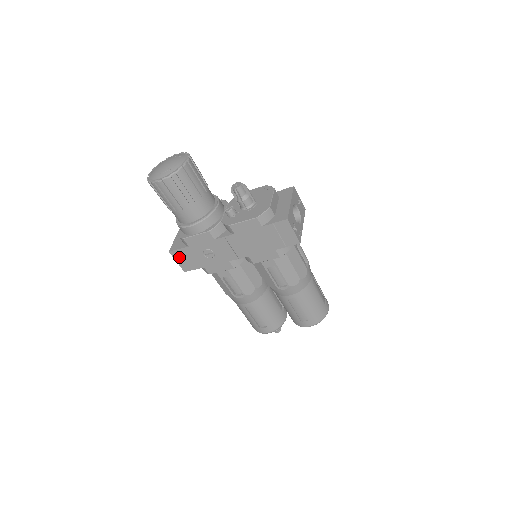
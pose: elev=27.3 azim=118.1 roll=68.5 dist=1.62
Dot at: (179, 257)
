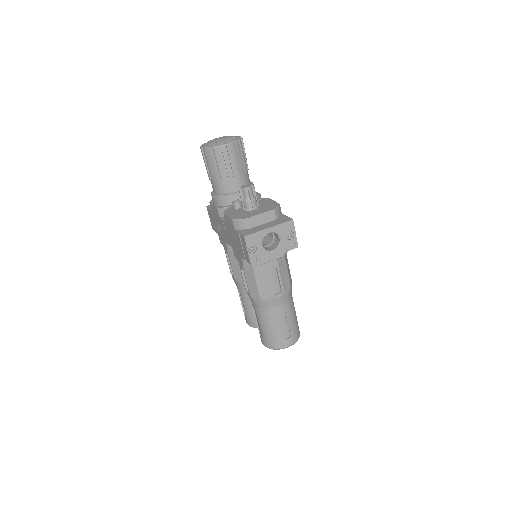
Dot at: (210, 215)
